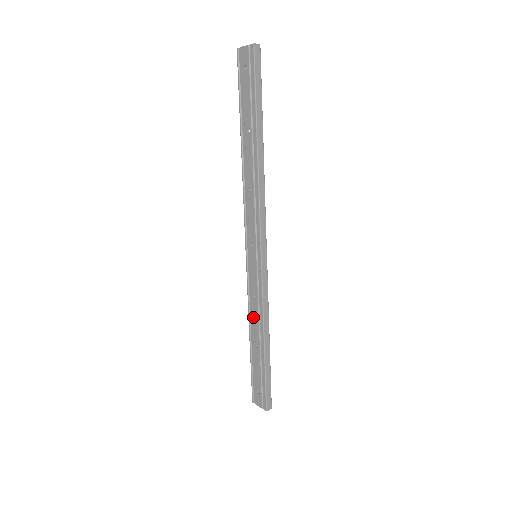
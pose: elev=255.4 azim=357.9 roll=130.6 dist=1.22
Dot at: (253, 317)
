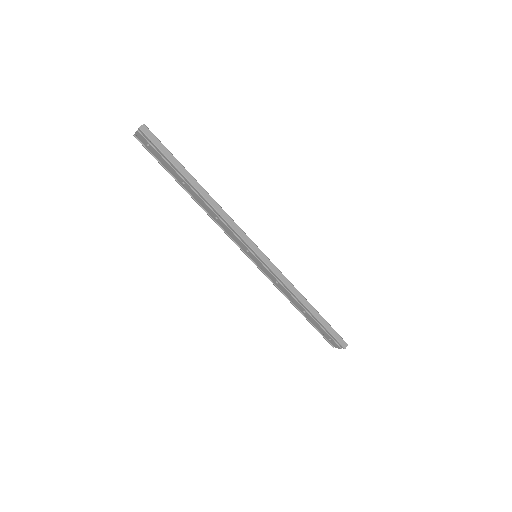
Dot at: (287, 295)
